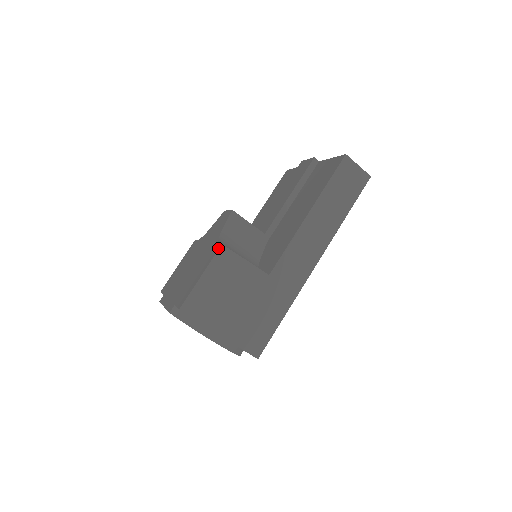
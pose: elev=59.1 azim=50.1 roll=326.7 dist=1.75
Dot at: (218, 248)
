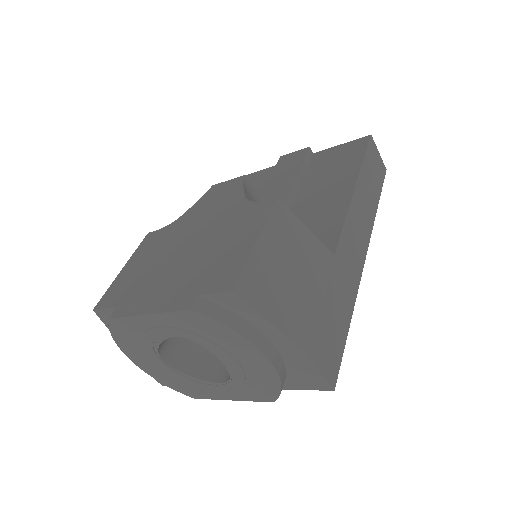
Dot at: (270, 203)
